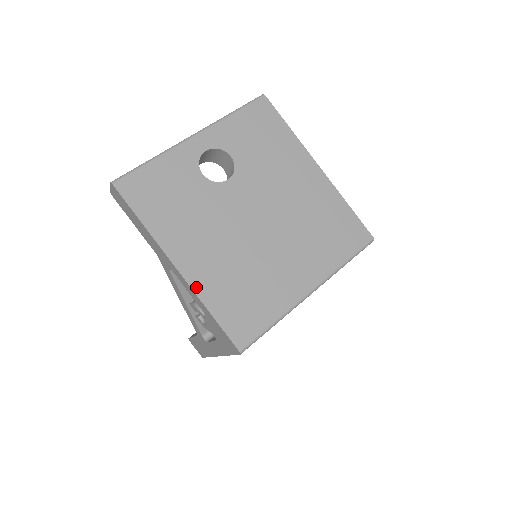
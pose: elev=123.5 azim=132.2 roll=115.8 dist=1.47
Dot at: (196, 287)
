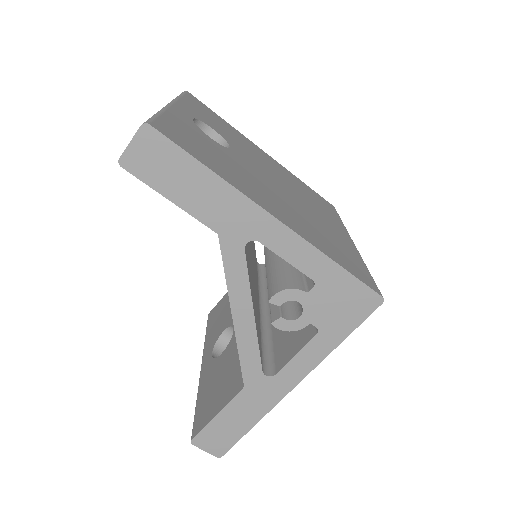
Dot at: (306, 238)
